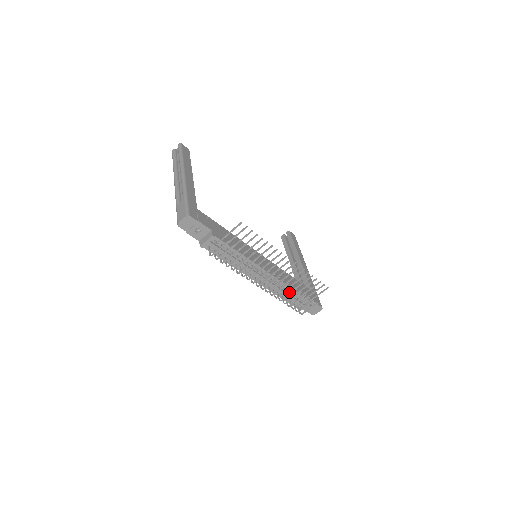
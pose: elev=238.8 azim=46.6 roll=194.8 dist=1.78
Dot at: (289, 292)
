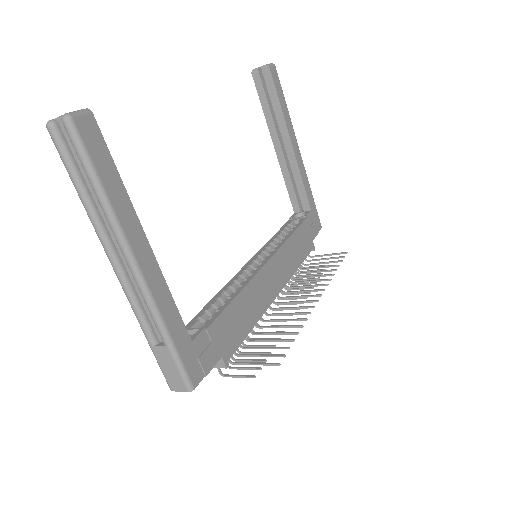
Dot at: occluded
